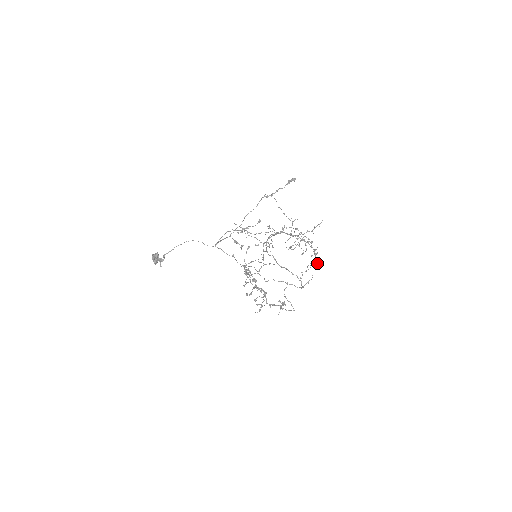
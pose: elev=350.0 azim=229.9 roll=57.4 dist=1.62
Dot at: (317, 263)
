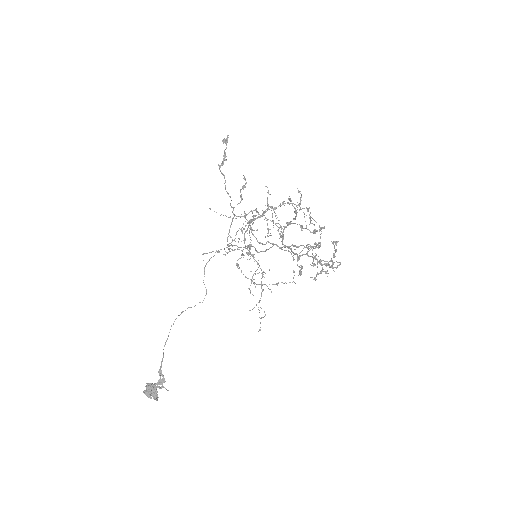
Dot at: (308, 211)
